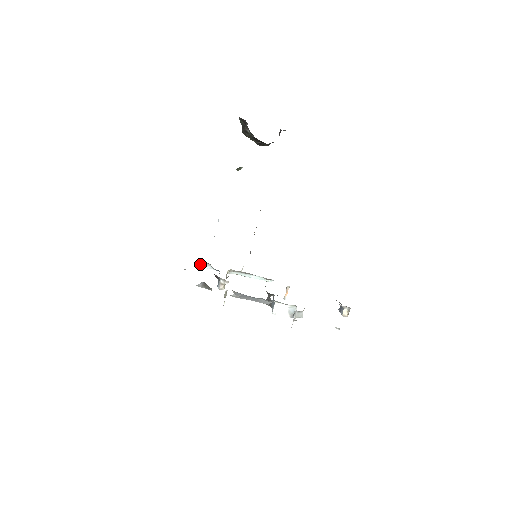
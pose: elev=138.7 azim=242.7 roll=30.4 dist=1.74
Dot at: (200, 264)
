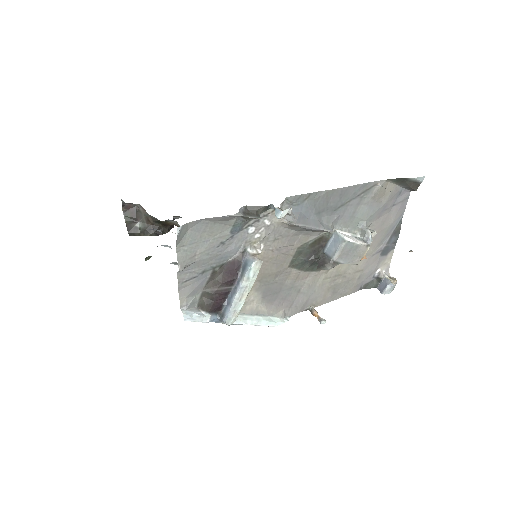
Dot at: (184, 310)
